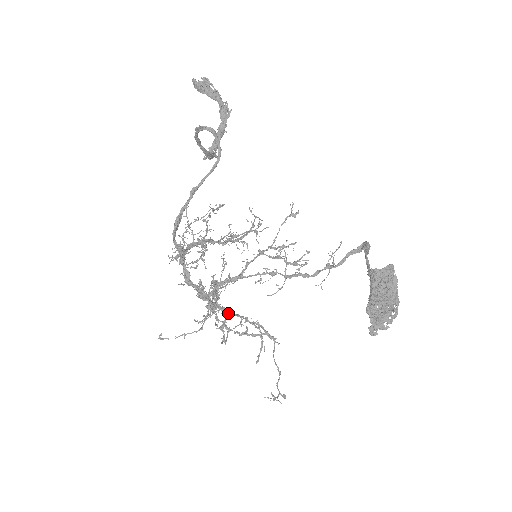
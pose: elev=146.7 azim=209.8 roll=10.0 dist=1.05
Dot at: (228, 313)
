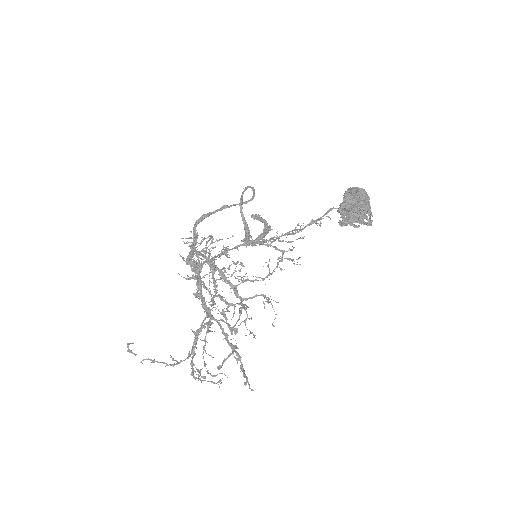
Dot at: (210, 315)
